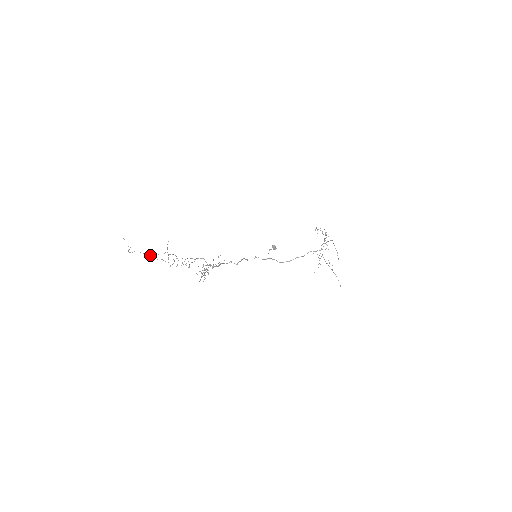
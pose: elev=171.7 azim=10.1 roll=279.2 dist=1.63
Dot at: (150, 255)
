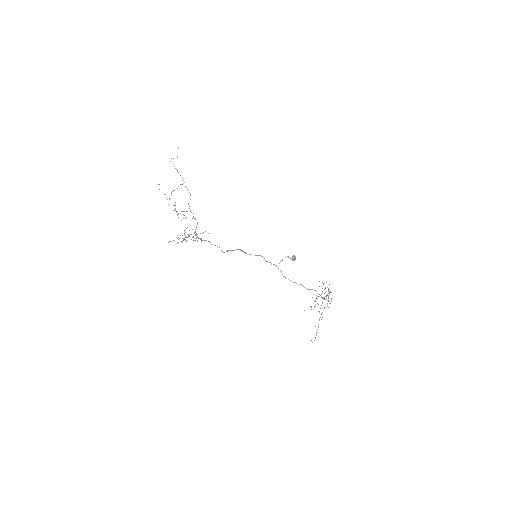
Dot at: occluded
